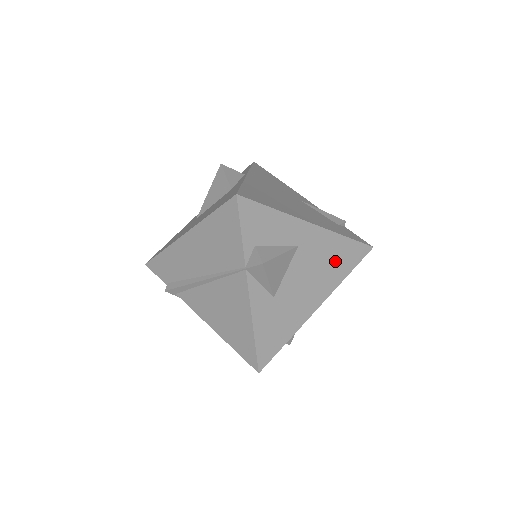
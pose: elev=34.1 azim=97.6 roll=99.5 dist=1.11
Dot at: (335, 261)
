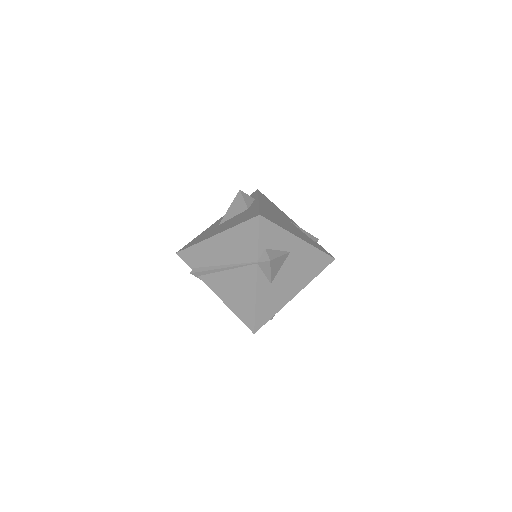
Dot at: (311, 265)
